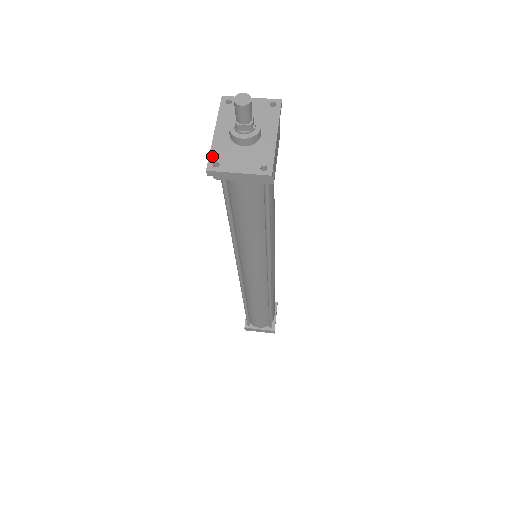
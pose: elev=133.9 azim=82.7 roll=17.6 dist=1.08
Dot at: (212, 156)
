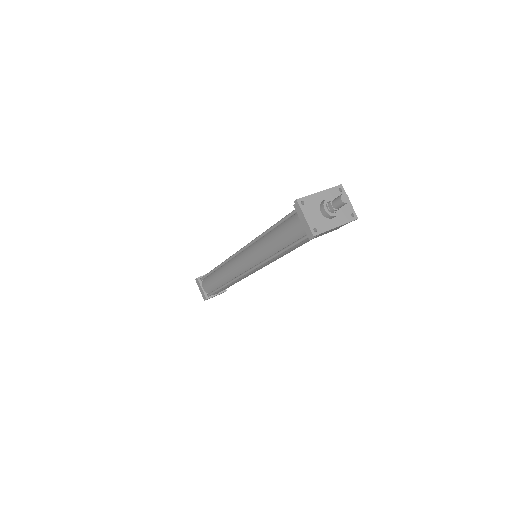
Dot at: (306, 198)
